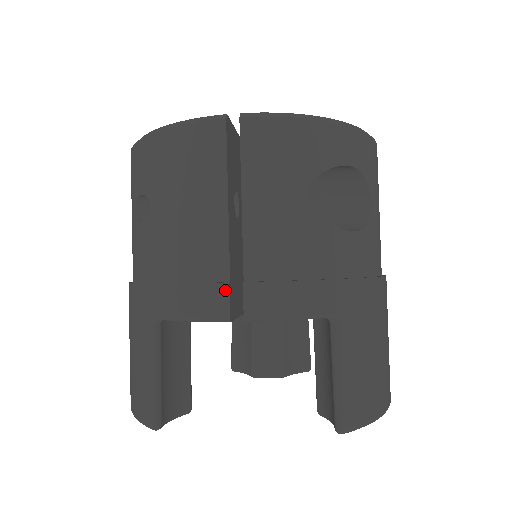
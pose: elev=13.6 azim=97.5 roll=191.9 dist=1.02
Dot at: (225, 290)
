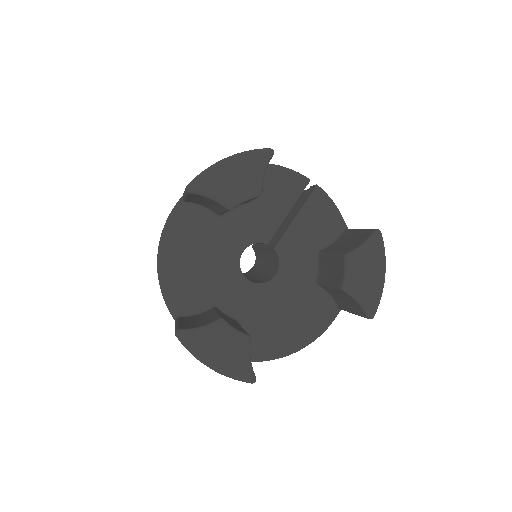
Dot at: occluded
